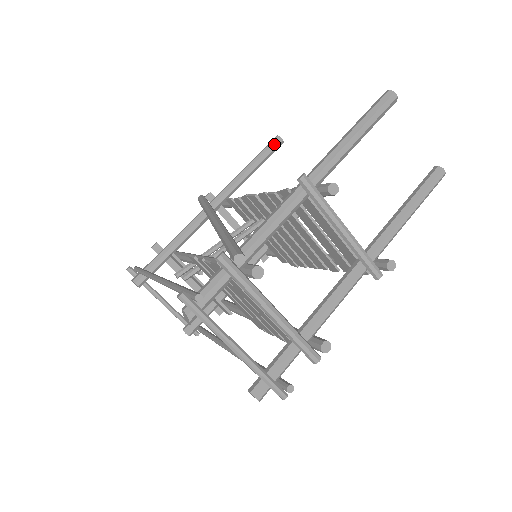
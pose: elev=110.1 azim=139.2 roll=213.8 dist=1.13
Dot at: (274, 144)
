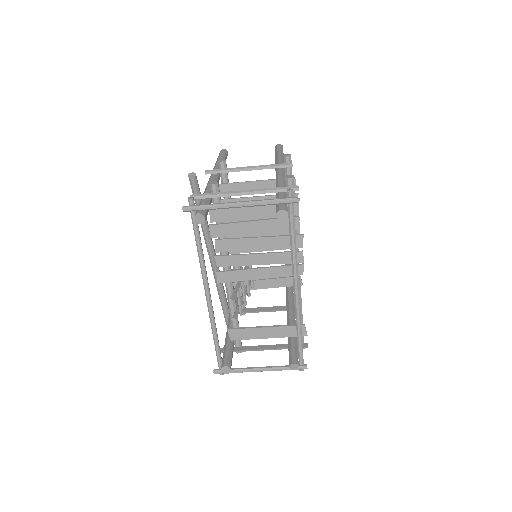
Dot at: occluded
